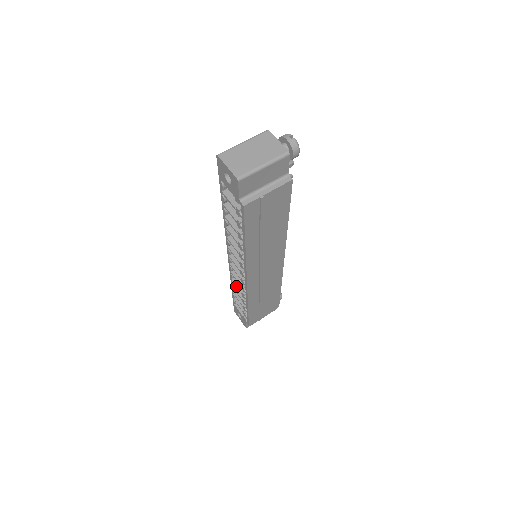
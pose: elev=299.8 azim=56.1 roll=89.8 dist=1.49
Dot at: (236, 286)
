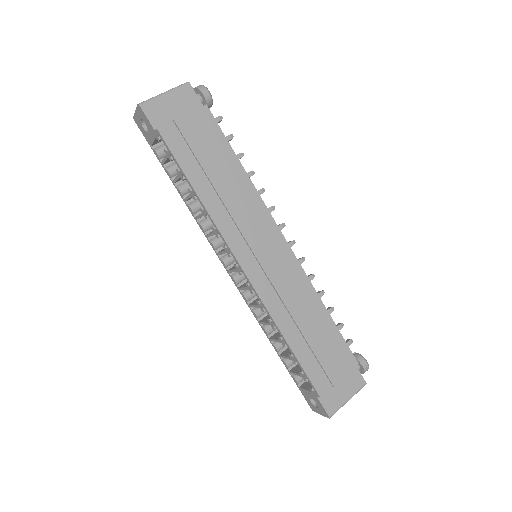
Dot at: (264, 323)
